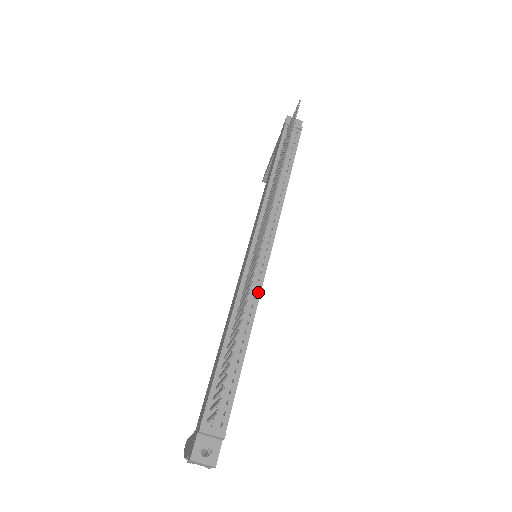
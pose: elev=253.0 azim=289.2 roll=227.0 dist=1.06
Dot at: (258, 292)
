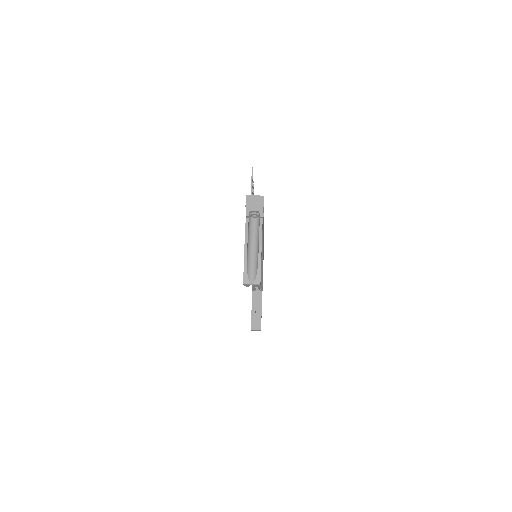
Dot at: occluded
